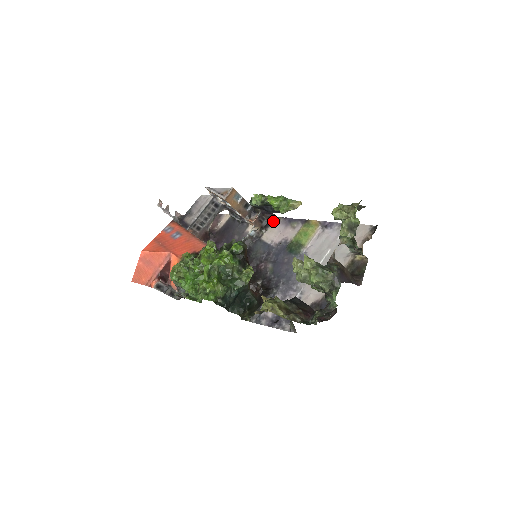
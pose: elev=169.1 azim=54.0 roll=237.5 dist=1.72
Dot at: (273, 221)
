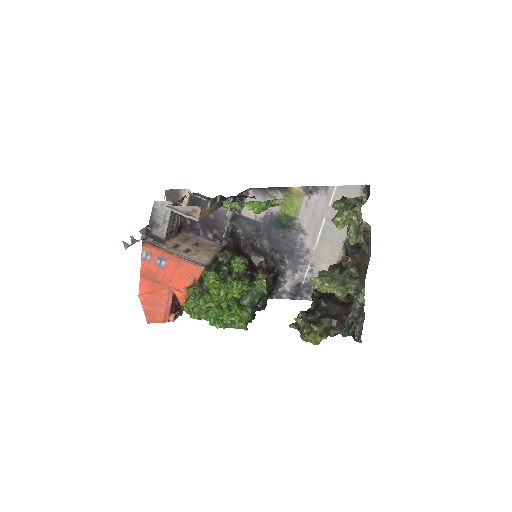
Dot at: (246, 193)
